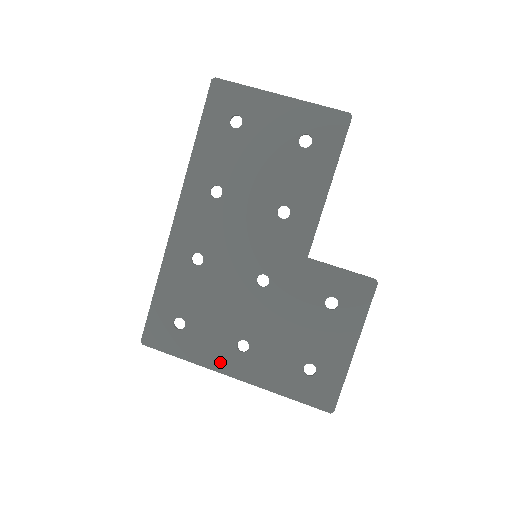
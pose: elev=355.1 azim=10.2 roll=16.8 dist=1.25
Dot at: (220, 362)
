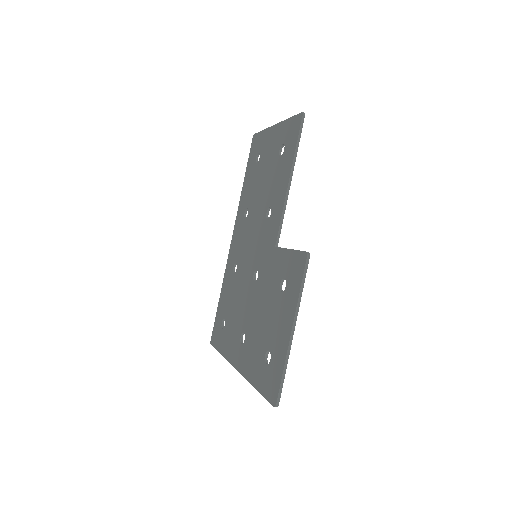
Dot at: (233, 355)
